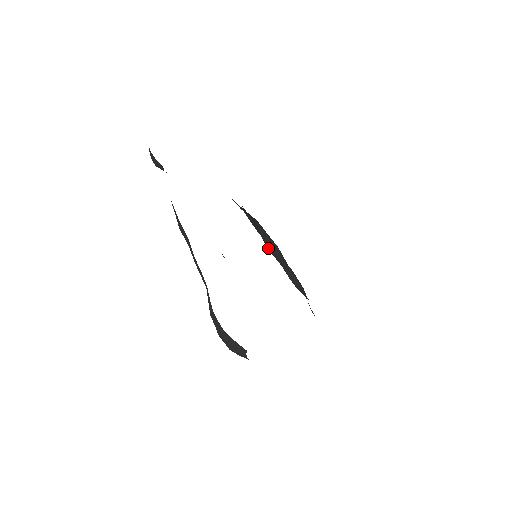
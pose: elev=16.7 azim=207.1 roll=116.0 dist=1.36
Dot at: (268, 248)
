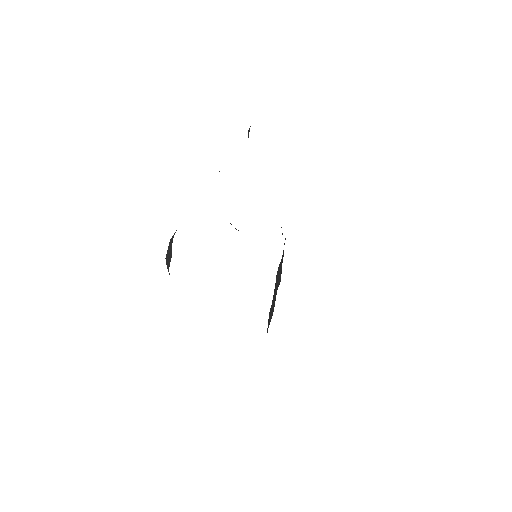
Dot at: (276, 277)
